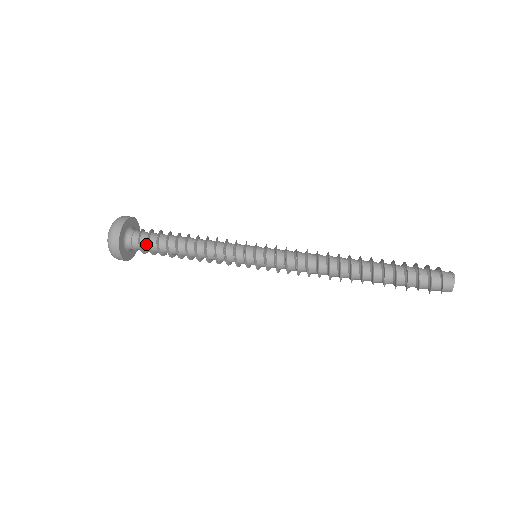
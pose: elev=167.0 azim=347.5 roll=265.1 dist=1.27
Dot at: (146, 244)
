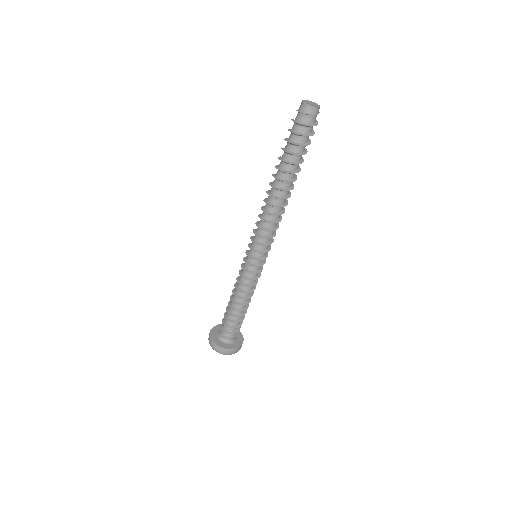
Dot at: occluded
